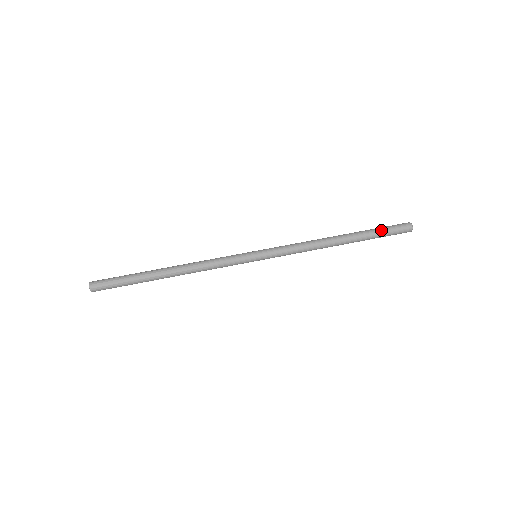
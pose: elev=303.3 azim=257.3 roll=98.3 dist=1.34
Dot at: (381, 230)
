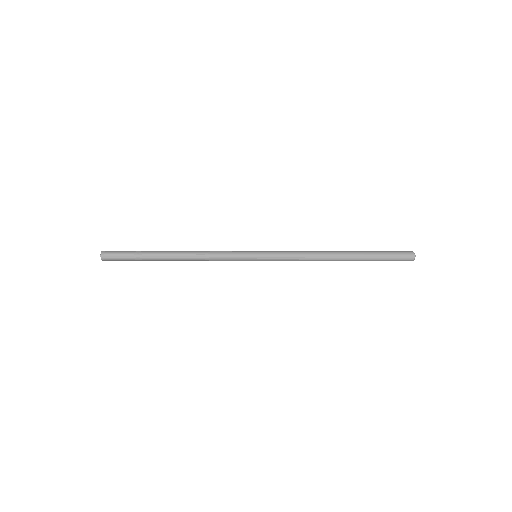
Dot at: (382, 253)
